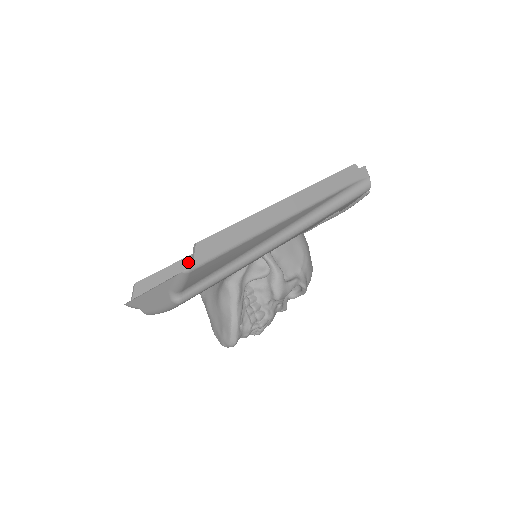
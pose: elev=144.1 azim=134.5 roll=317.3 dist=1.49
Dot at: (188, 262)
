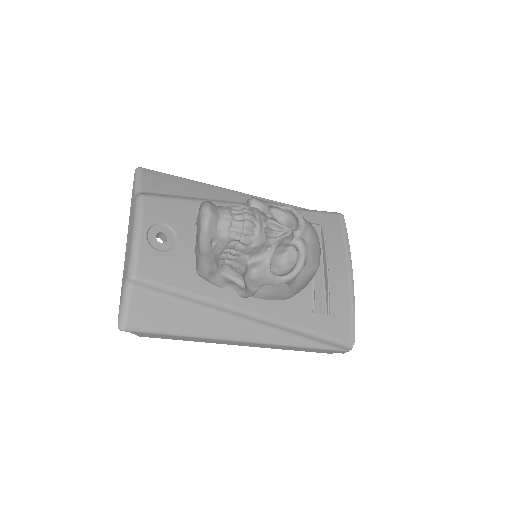
Dot at: occluded
